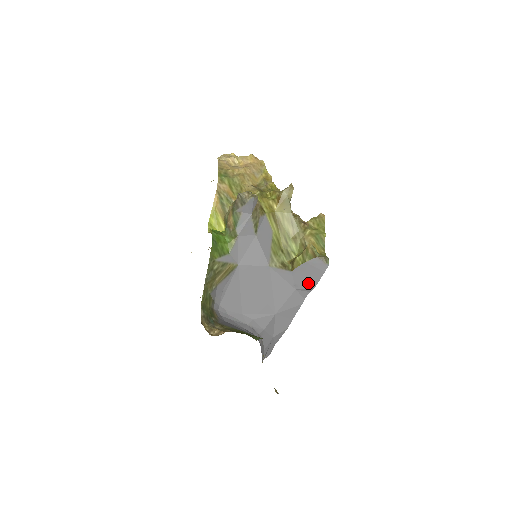
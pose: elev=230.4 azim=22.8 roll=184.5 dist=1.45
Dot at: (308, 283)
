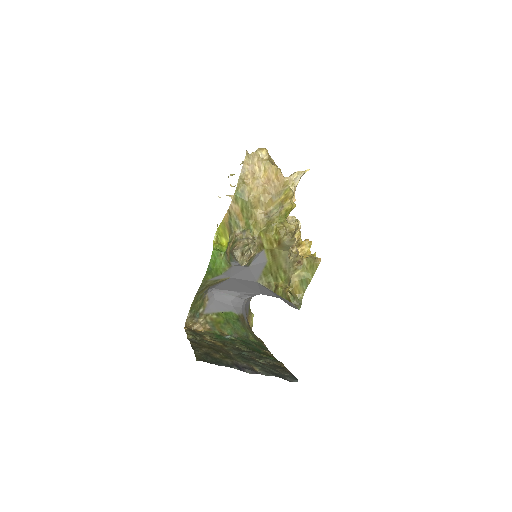
Dot at: occluded
